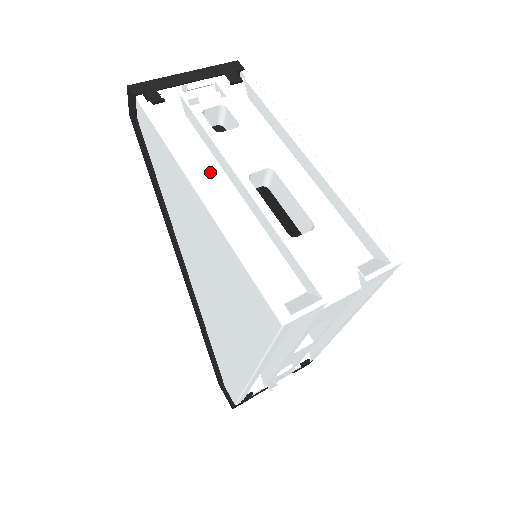
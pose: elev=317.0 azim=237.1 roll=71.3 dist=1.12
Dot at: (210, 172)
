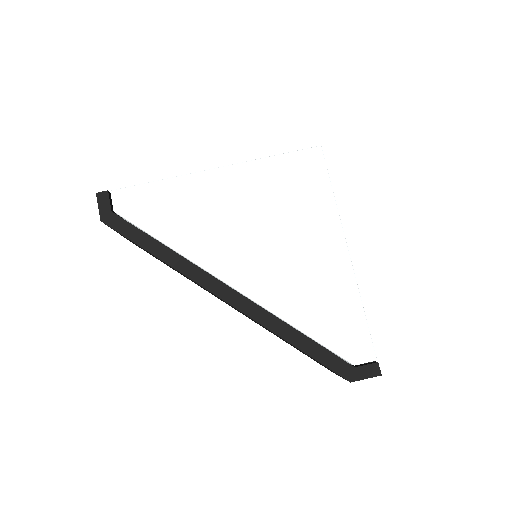
Dot at: occluded
